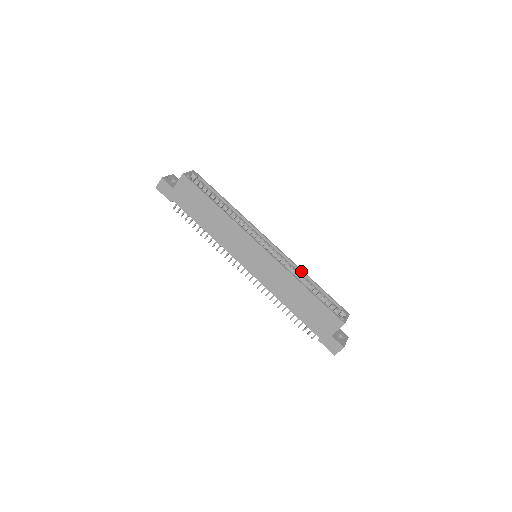
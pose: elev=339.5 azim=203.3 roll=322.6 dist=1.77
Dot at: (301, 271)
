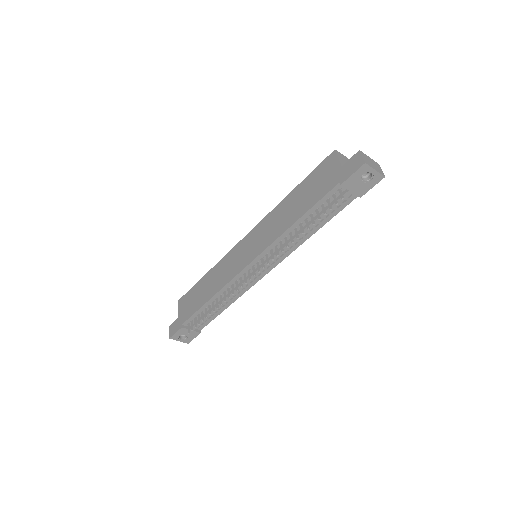
Dot at: occluded
